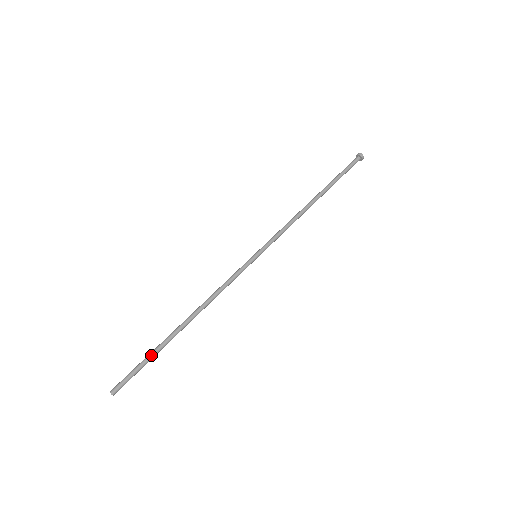
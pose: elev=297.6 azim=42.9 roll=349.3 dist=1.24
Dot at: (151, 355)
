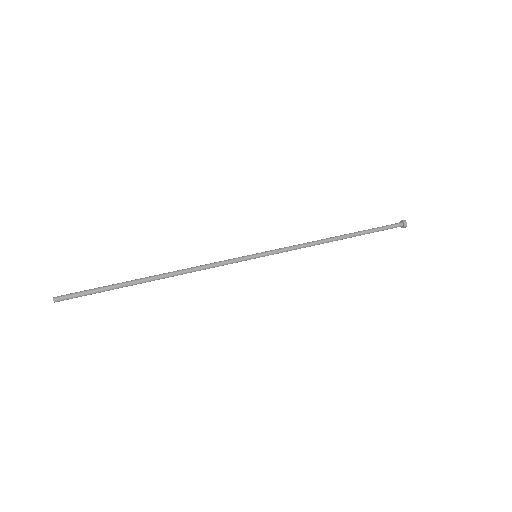
Dot at: (109, 285)
